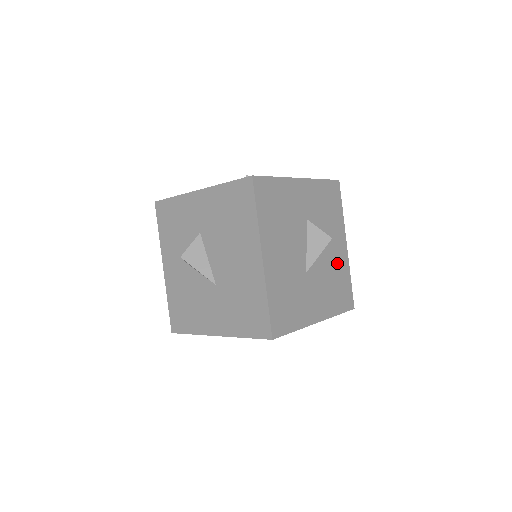
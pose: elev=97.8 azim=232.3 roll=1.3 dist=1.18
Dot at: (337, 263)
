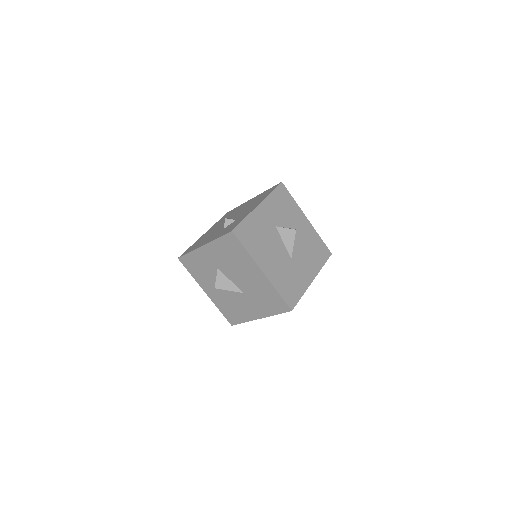
Dot at: (307, 236)
